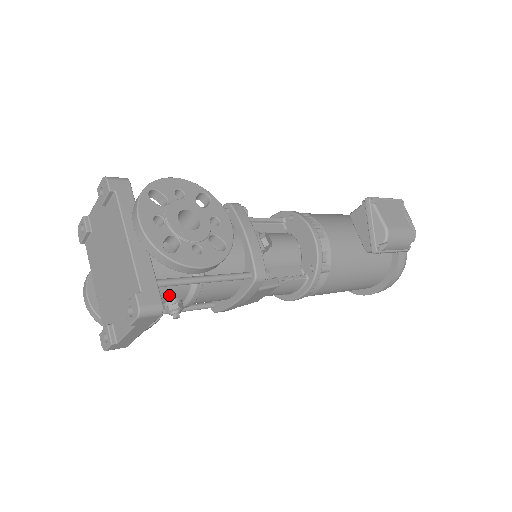
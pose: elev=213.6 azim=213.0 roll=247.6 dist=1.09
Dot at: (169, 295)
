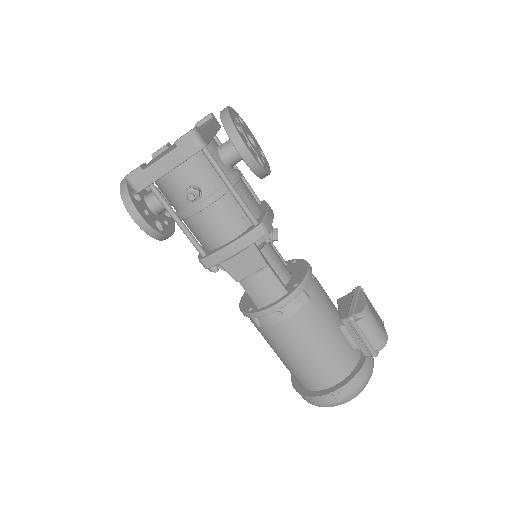
Dot at: (200, 178)
